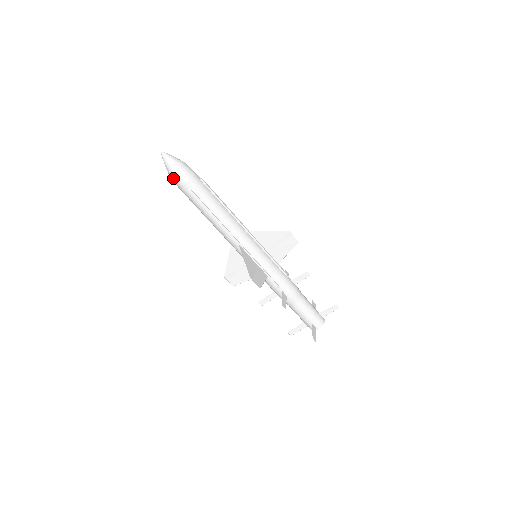
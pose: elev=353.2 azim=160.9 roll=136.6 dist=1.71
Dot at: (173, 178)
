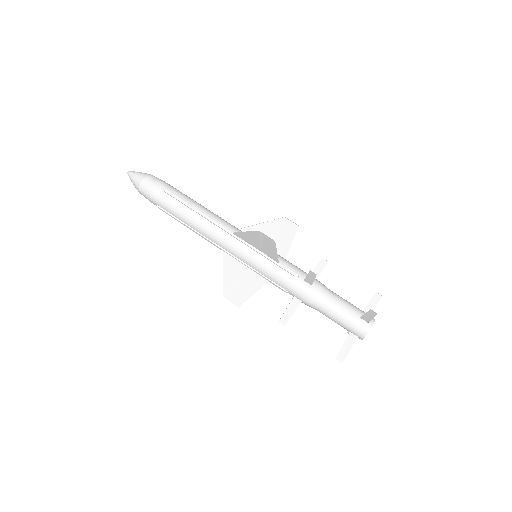
Dot at: (143, 185)
